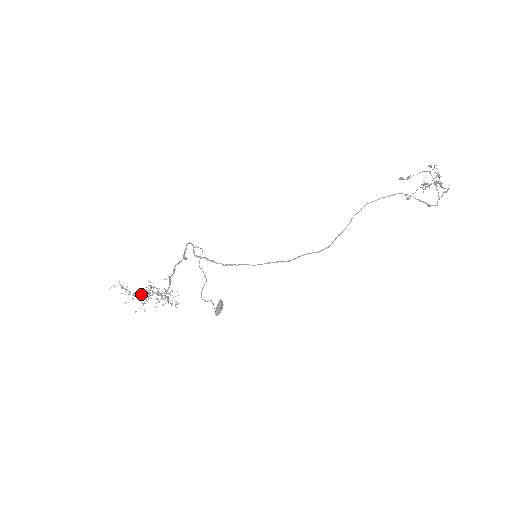
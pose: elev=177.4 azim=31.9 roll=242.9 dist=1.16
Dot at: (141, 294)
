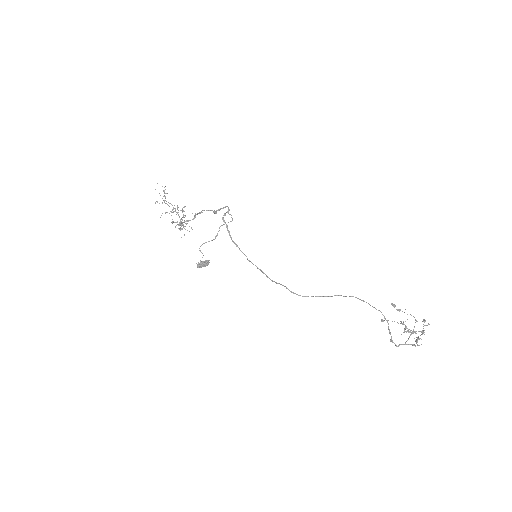
Dot at: occluded
